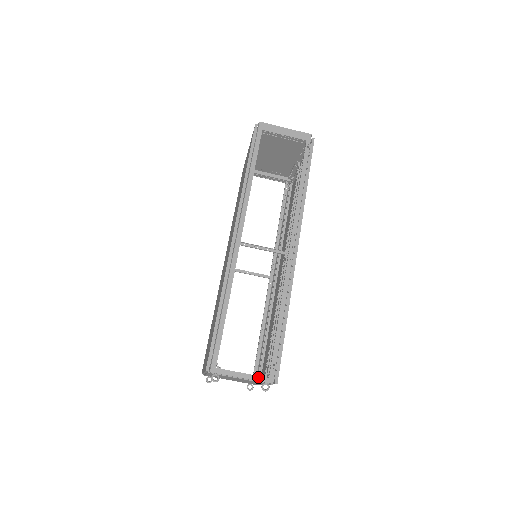
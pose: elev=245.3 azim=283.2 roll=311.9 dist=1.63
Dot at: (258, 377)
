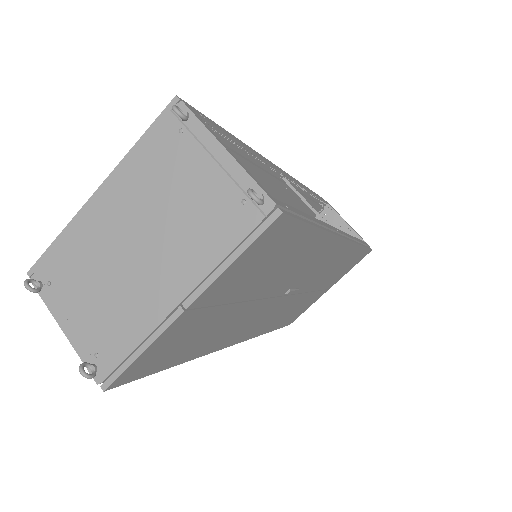
Dot at: (254, 178)
